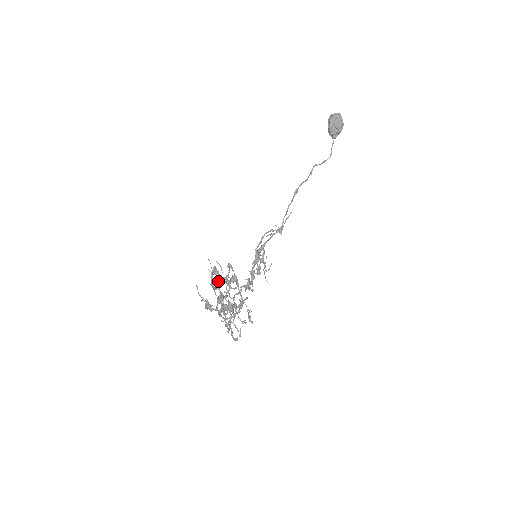
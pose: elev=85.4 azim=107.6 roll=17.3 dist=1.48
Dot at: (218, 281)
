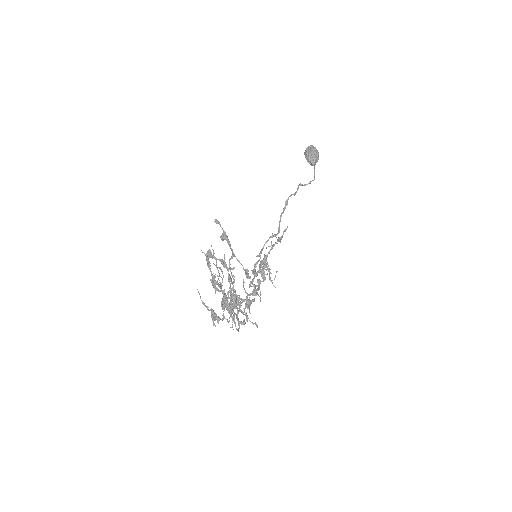
Dot at: occluded
